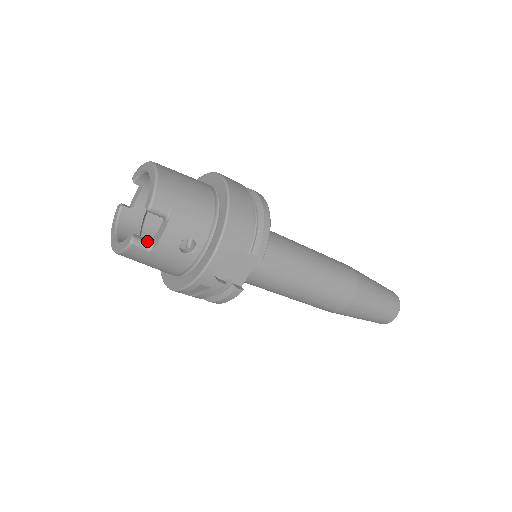
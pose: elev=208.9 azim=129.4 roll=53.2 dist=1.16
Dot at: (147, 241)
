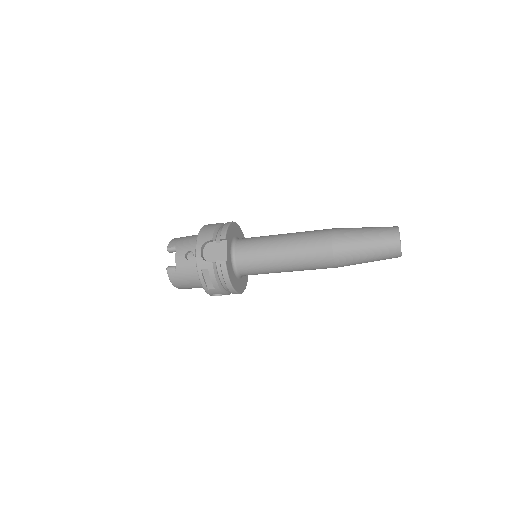
Dot at: (175, 266)
